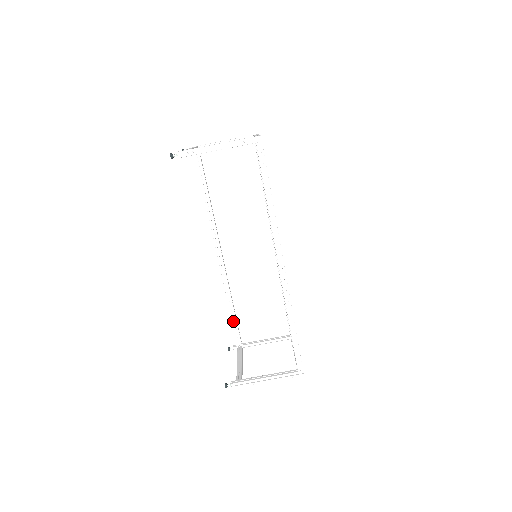
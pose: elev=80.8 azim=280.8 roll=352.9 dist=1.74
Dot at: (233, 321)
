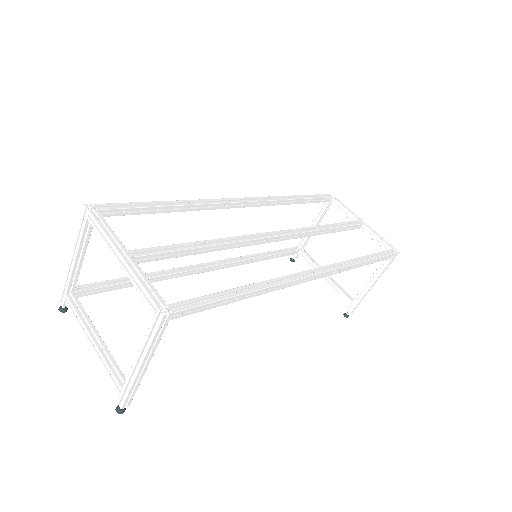
Dot at: (277, 257)
